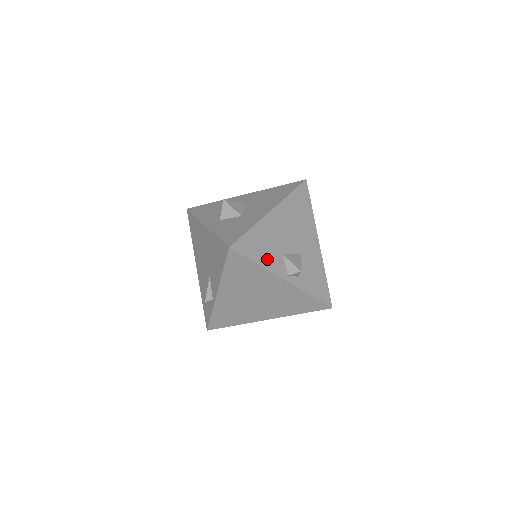
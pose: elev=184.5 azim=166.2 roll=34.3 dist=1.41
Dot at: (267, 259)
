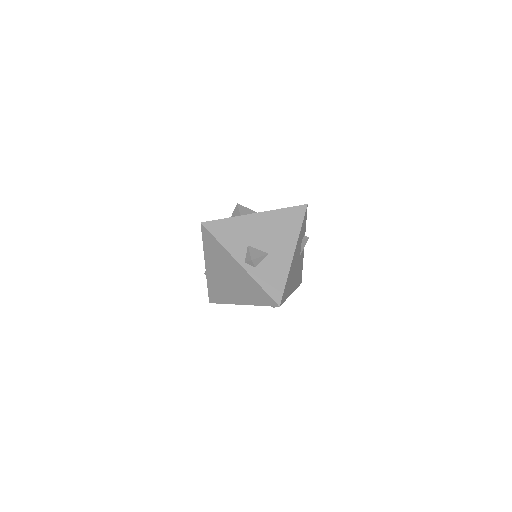
Dot at: (231, 243)
